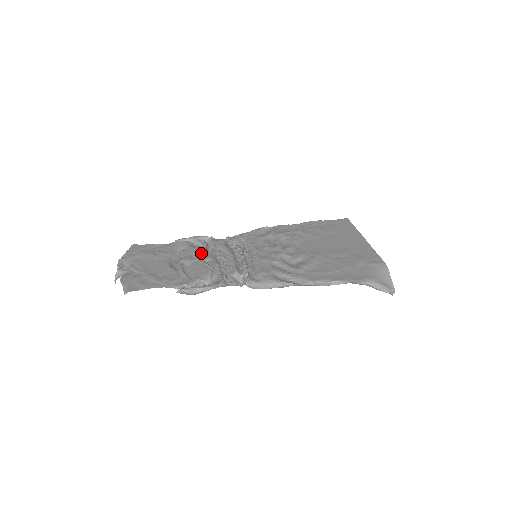
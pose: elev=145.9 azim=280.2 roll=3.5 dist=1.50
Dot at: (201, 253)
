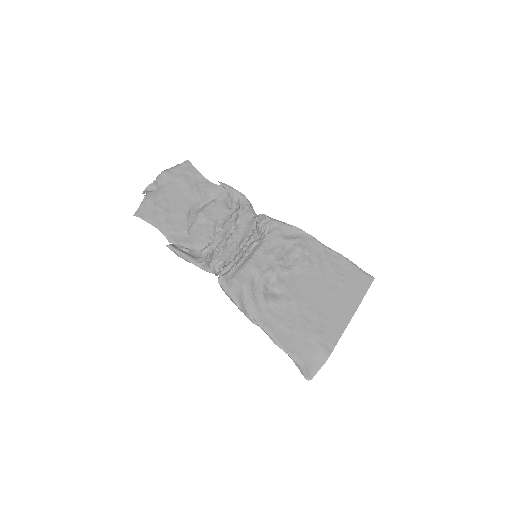
Dot at: (222, 216)
